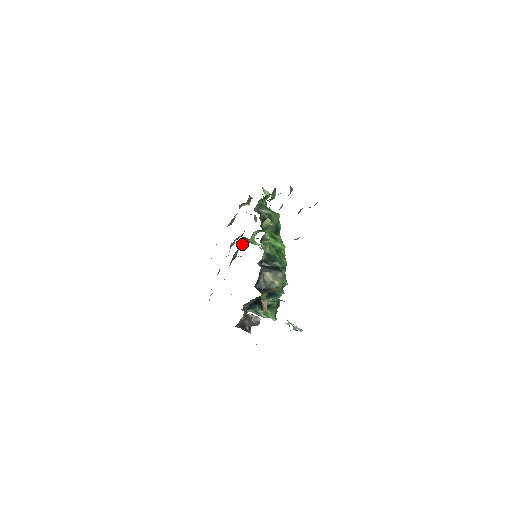
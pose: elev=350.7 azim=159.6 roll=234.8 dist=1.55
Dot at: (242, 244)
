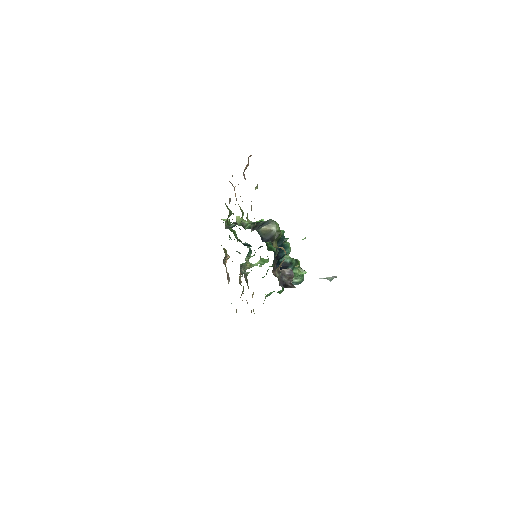
Dot at: (244, 271)
